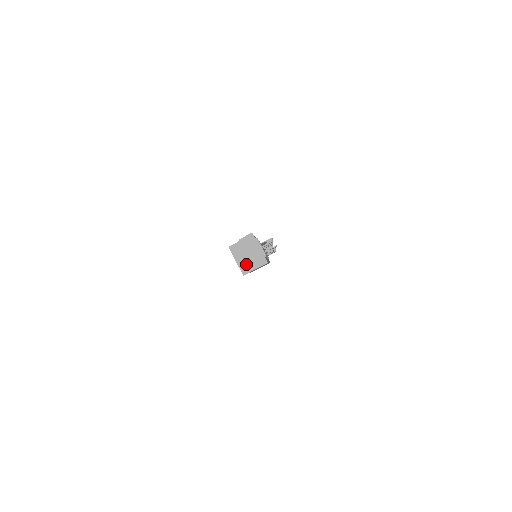
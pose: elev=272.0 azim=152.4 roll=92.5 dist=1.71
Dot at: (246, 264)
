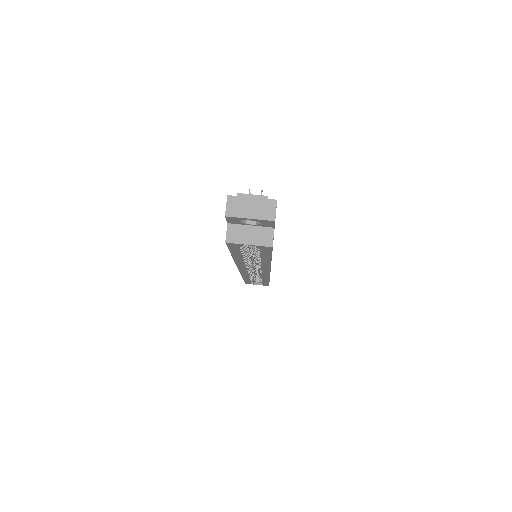
Dot at: (260, 235)
